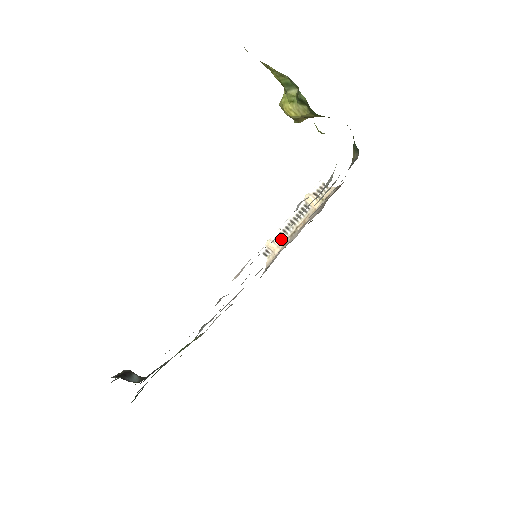
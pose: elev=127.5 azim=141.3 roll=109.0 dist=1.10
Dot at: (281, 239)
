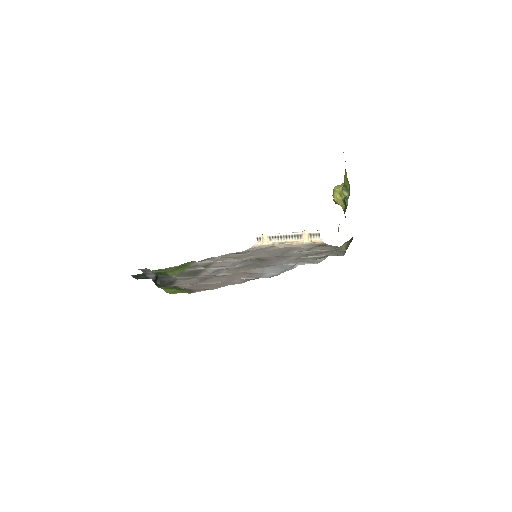
Dot at: (273, 239)
